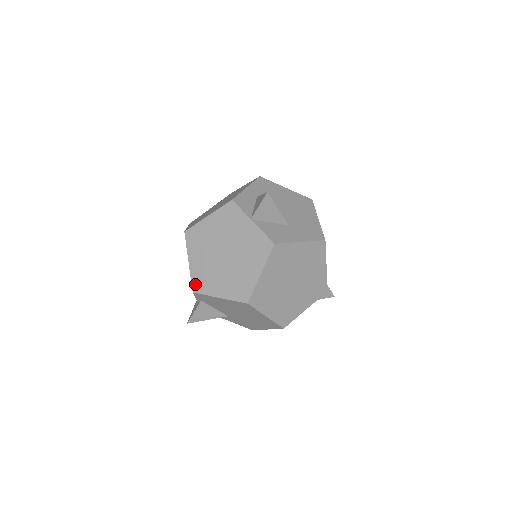
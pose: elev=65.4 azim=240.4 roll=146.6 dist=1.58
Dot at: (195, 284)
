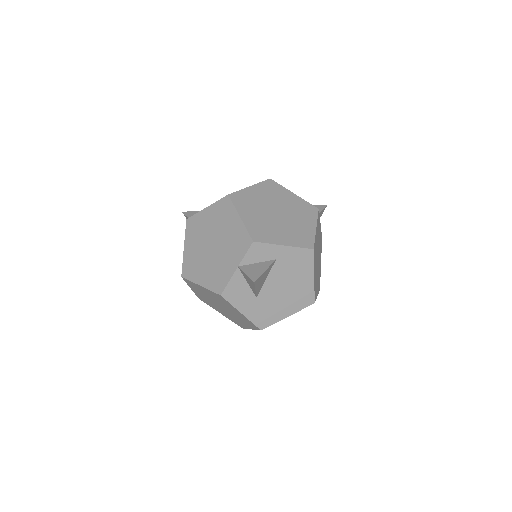
Dot at: (192, 220)
